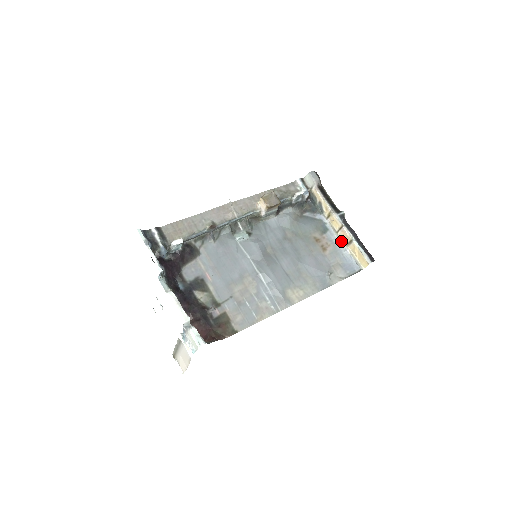
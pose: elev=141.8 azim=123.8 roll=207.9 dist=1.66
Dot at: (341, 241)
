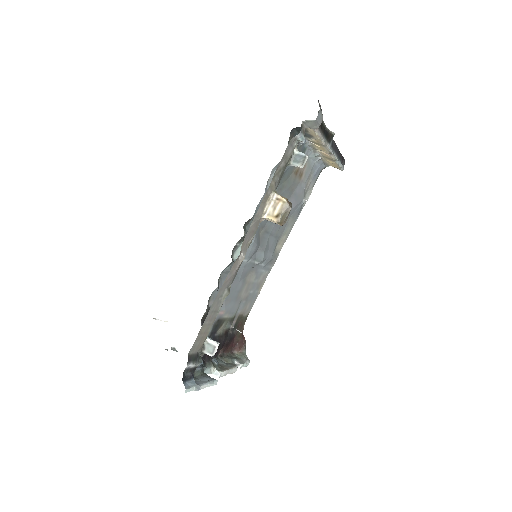
Dot at: (317, 154)
